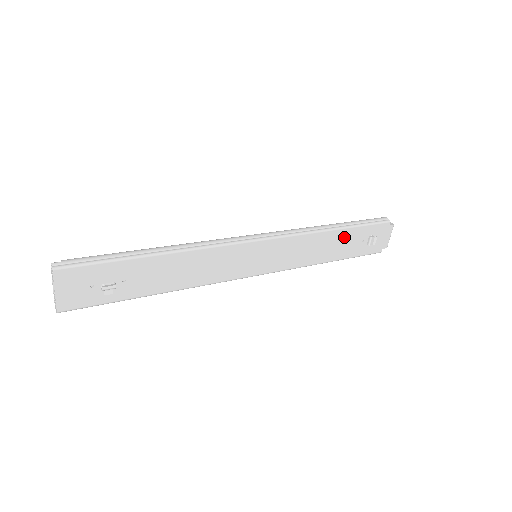
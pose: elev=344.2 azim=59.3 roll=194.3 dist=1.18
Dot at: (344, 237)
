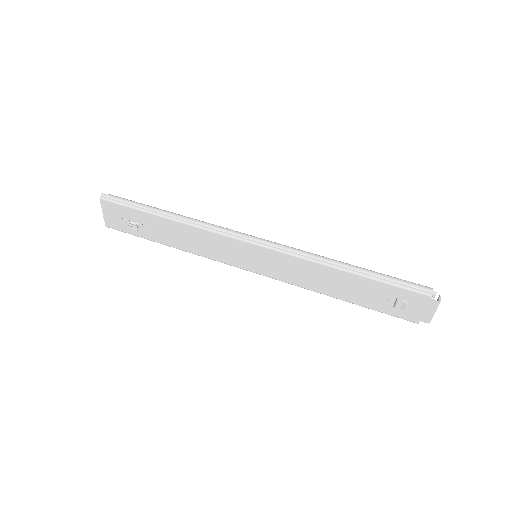
Dot at: (358, 283)
